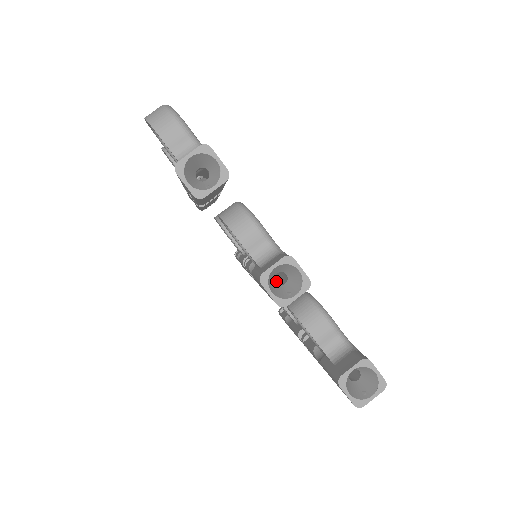
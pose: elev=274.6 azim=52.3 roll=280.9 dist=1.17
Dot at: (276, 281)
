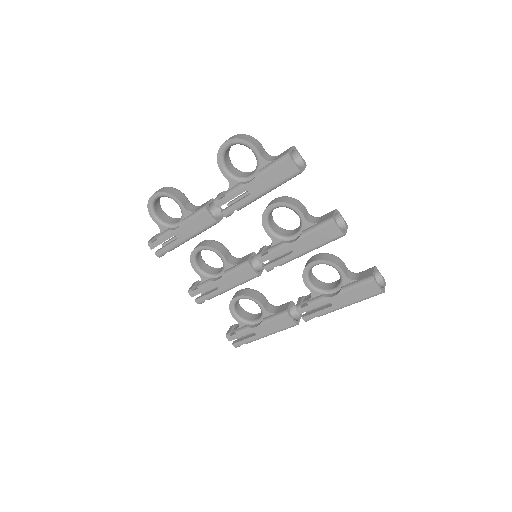
Dot at: occluded
